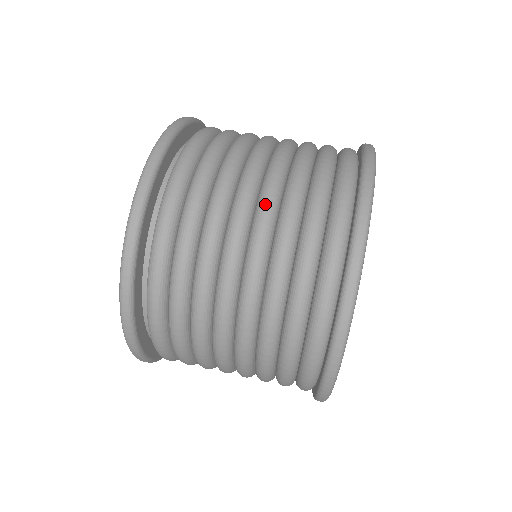
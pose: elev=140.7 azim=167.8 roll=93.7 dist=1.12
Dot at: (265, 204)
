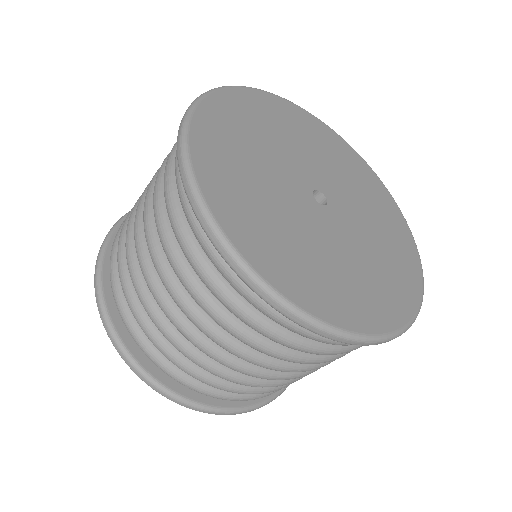
Dot at: occluded
